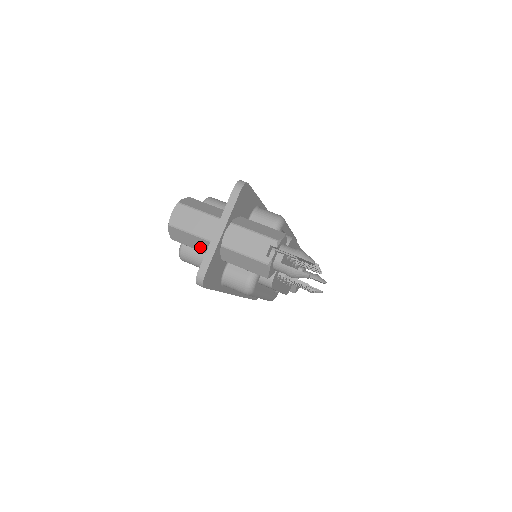
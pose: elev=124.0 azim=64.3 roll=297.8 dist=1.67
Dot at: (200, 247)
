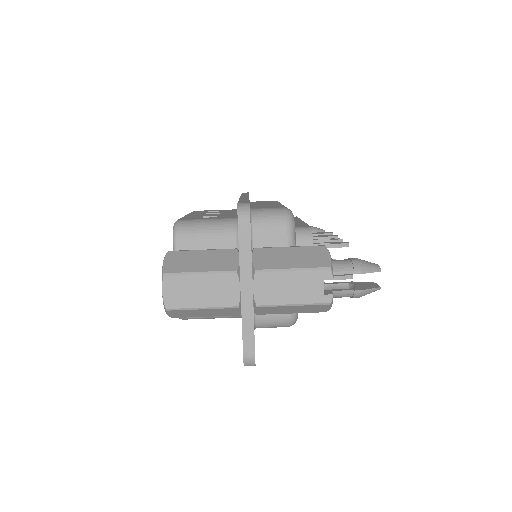
Dot at: (220, 314)
